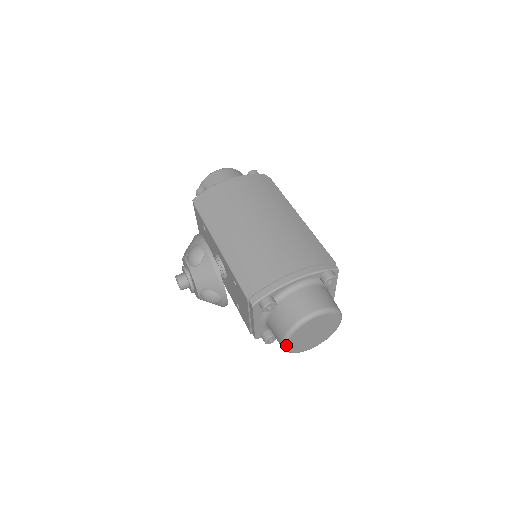
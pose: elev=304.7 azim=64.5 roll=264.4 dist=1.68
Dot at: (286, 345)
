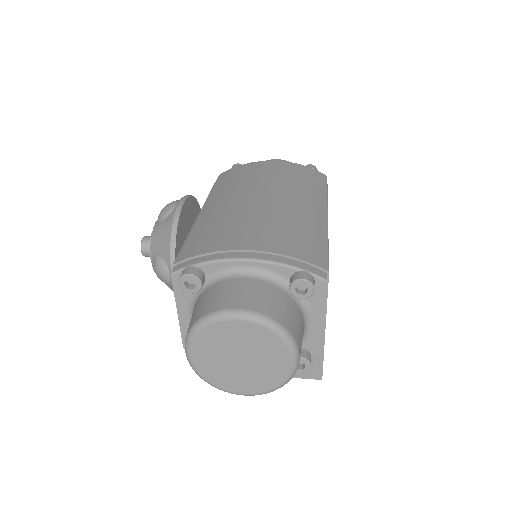
Dot at: (189, 353)
